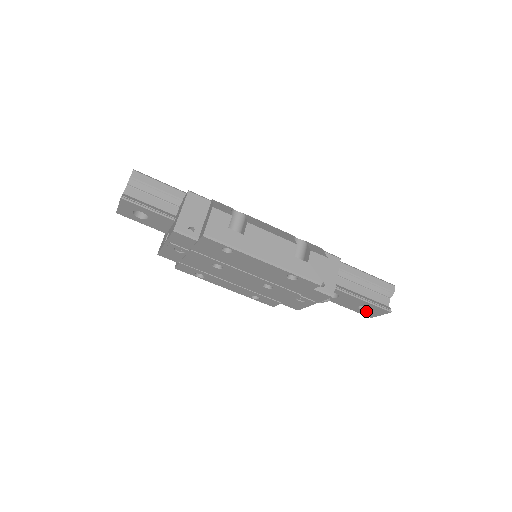
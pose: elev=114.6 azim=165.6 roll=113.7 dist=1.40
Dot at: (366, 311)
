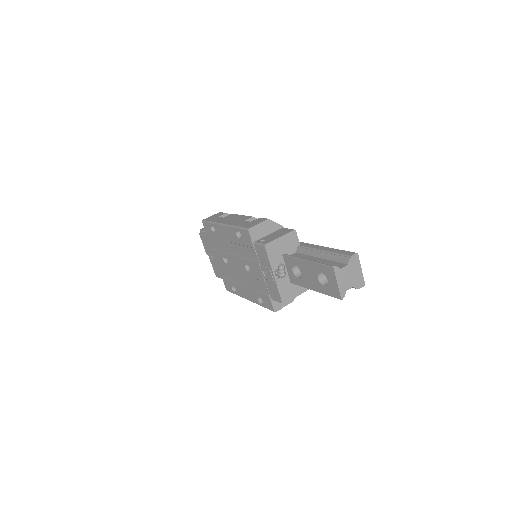
Dot at: (328, 285)
